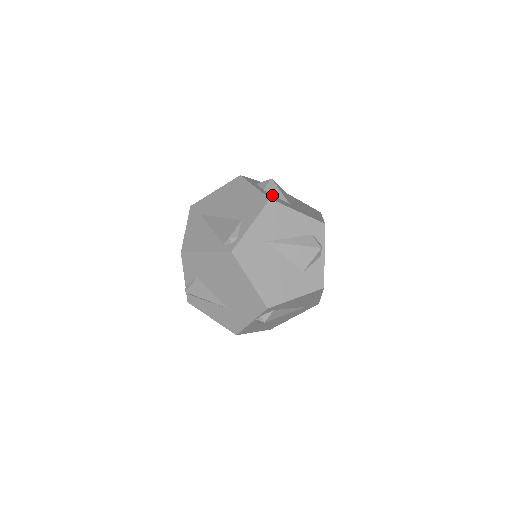
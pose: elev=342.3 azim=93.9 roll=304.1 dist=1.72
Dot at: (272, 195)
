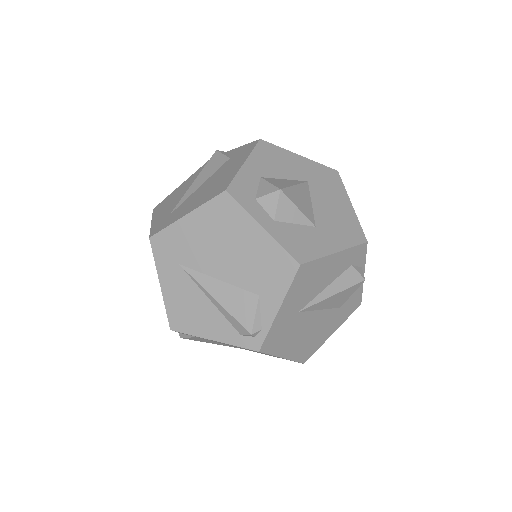
Dot at: (290, 228)
